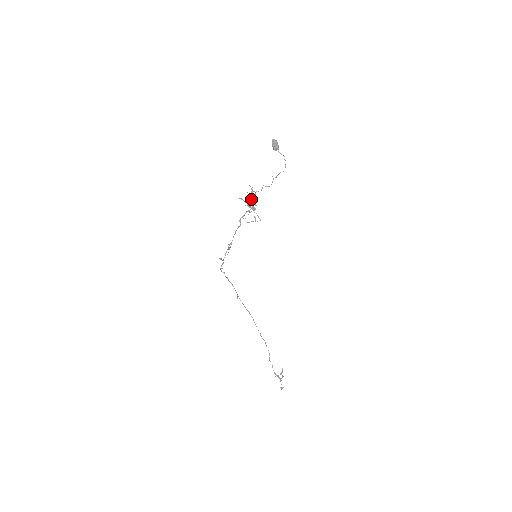
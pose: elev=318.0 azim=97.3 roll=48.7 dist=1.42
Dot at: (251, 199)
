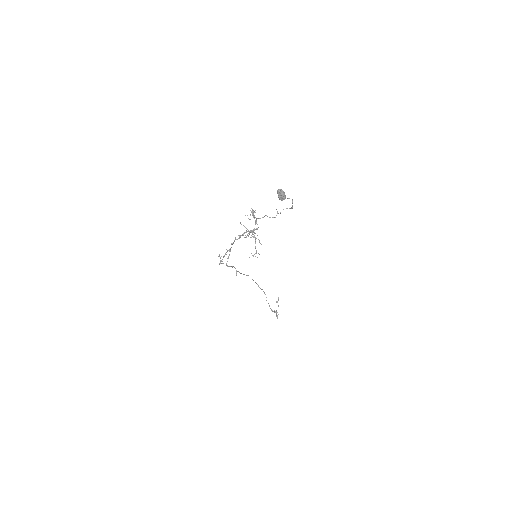
Dot at: occluded
